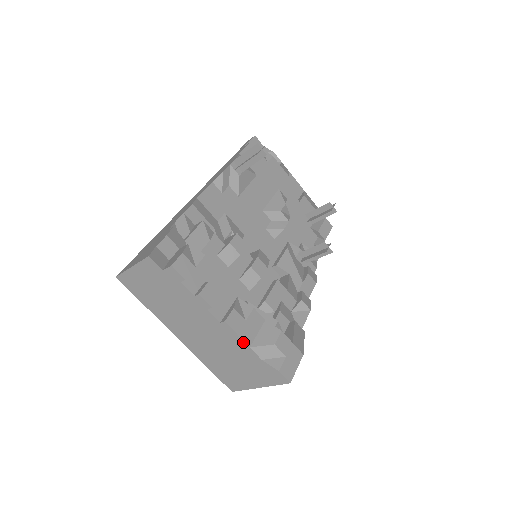
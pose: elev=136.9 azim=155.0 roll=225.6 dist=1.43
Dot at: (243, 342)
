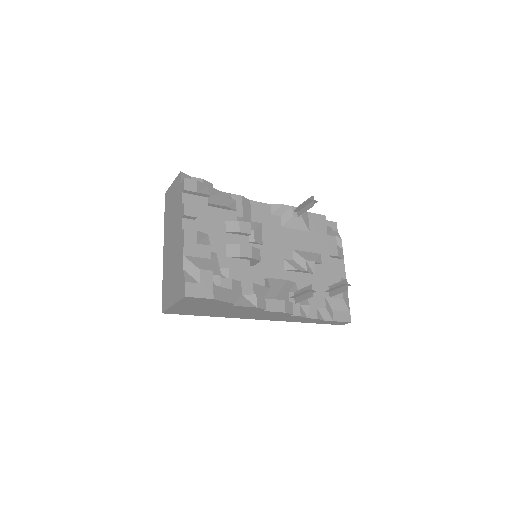
Dot at: (183, 250)
